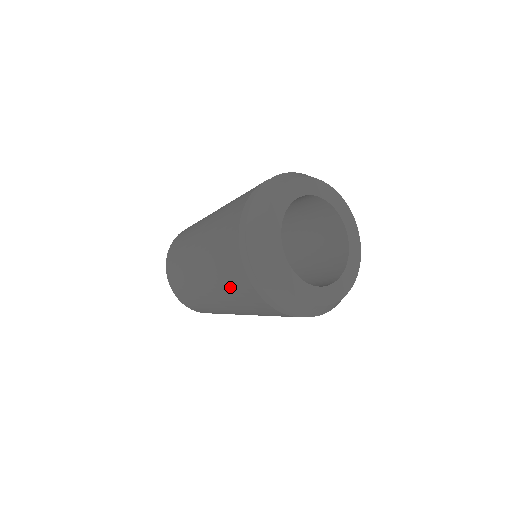
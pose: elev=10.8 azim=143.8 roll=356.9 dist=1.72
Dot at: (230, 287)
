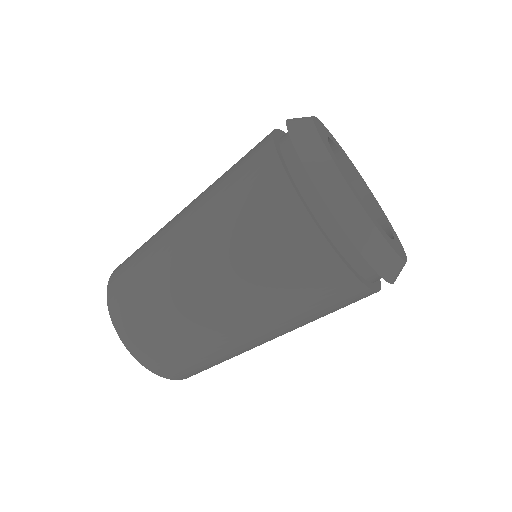
Dot at: (236, 200)
